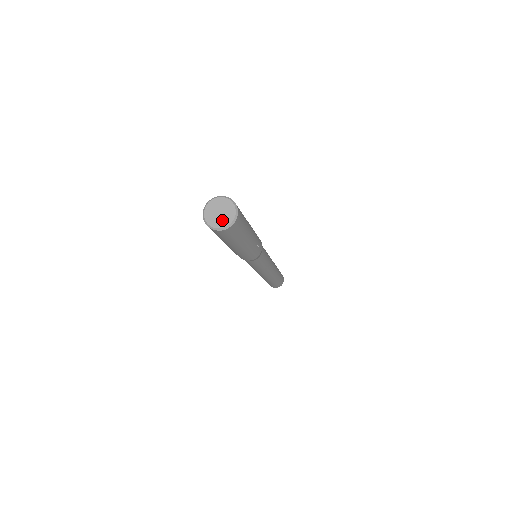
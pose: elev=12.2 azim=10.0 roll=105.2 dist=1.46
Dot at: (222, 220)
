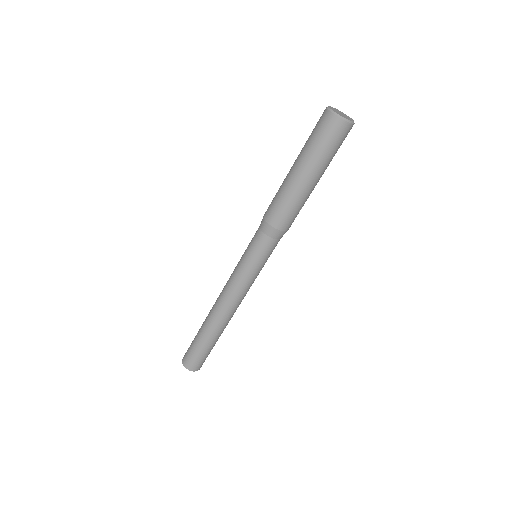
Dot at: (345, 117)
